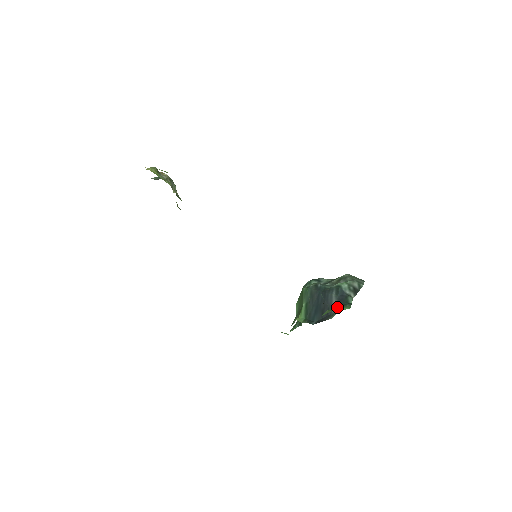
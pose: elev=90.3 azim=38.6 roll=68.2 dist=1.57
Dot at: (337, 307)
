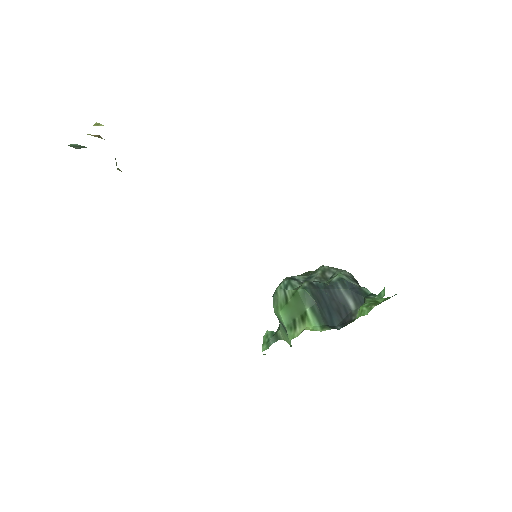
Dot at: (368, 301)
